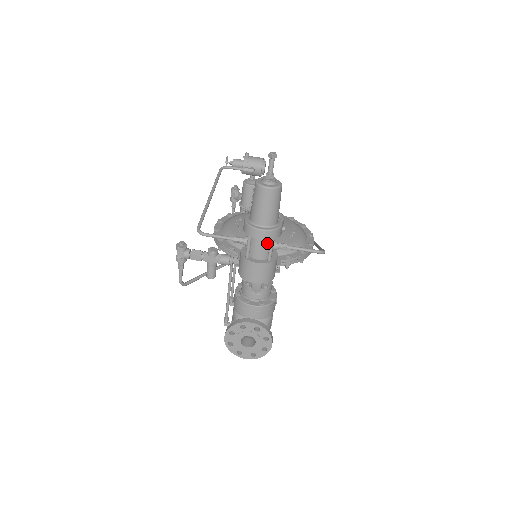
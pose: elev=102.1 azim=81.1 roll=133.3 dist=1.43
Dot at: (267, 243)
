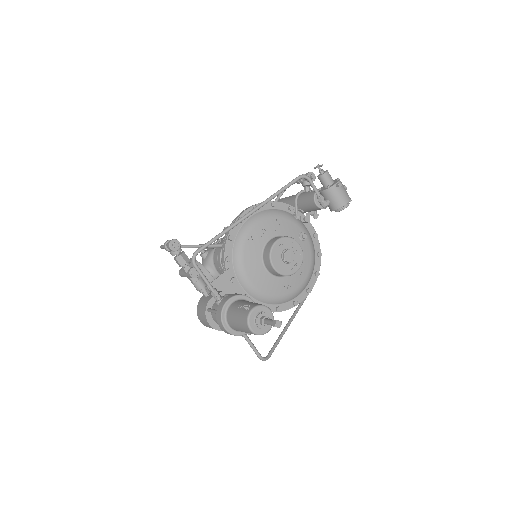
Dot at: occluded
